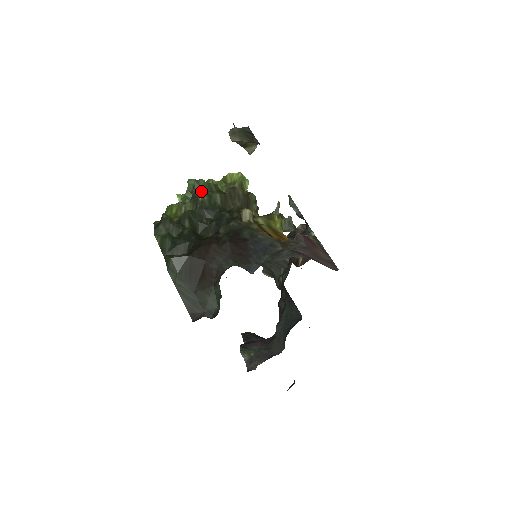
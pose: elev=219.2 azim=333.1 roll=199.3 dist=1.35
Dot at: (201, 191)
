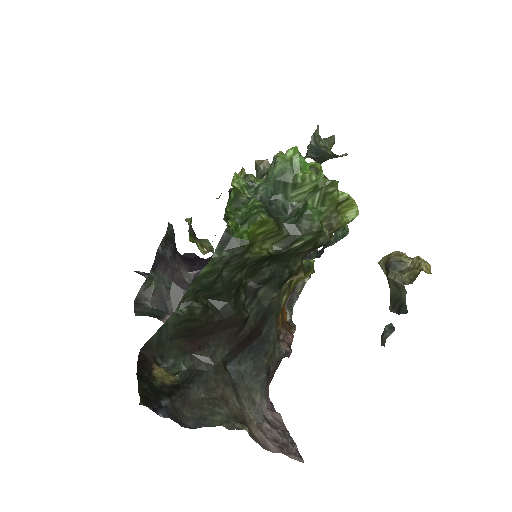
Dot at: (306, 240)
